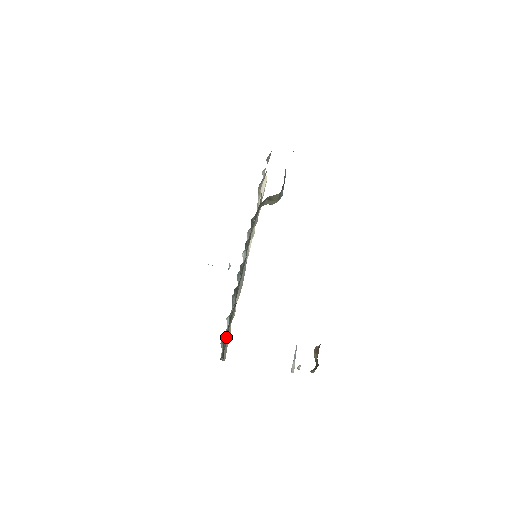
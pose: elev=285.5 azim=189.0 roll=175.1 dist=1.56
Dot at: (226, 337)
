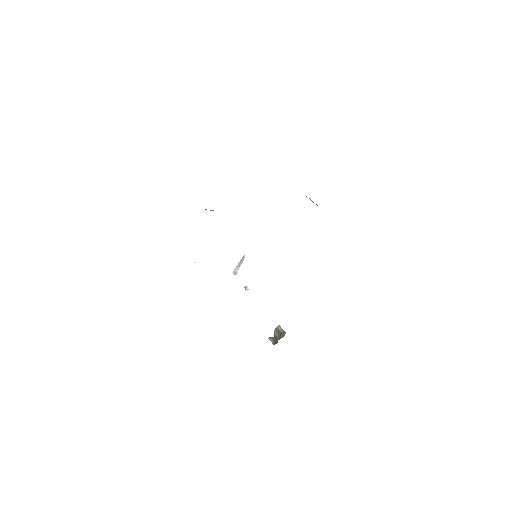
Dot at: occluded
